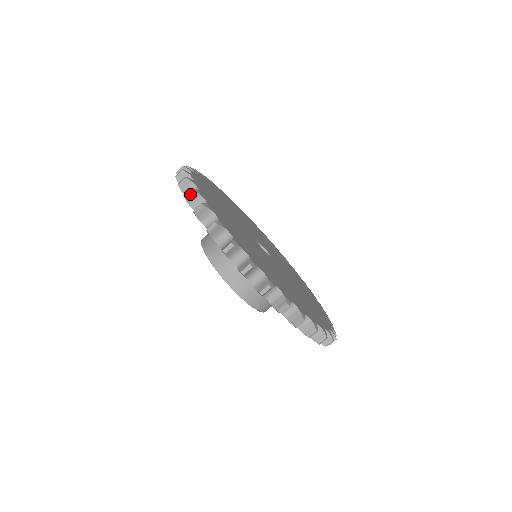
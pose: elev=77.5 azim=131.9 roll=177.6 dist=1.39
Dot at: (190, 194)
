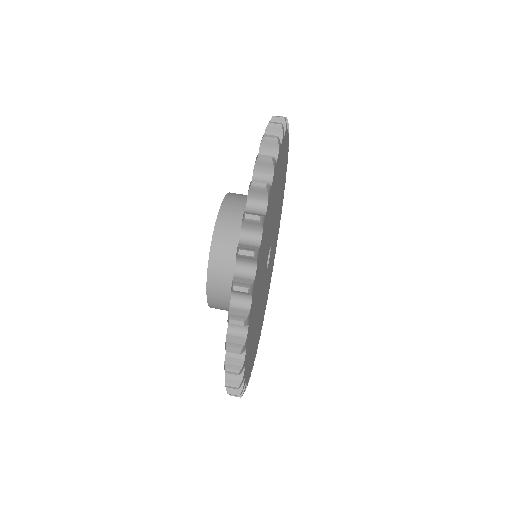
Dot at: occluded
